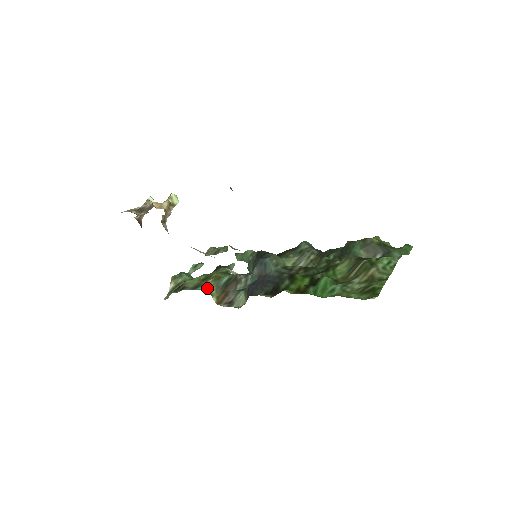
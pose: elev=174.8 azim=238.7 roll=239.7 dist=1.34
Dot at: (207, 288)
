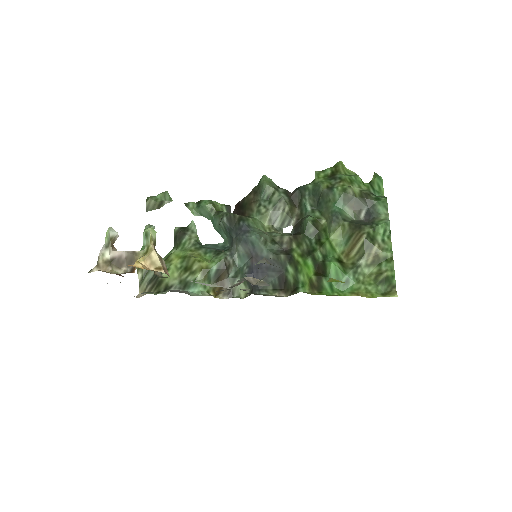
Dot at: (202, 288)
